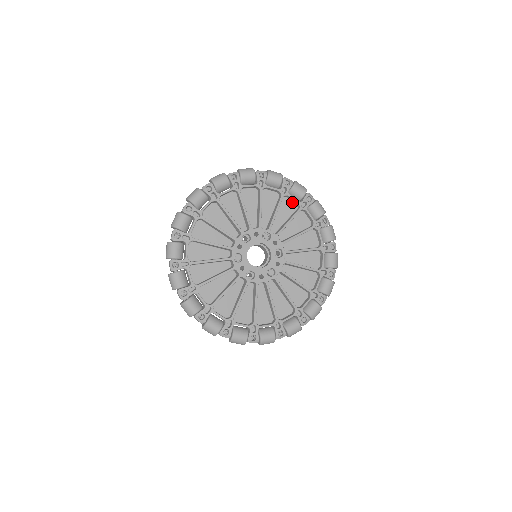
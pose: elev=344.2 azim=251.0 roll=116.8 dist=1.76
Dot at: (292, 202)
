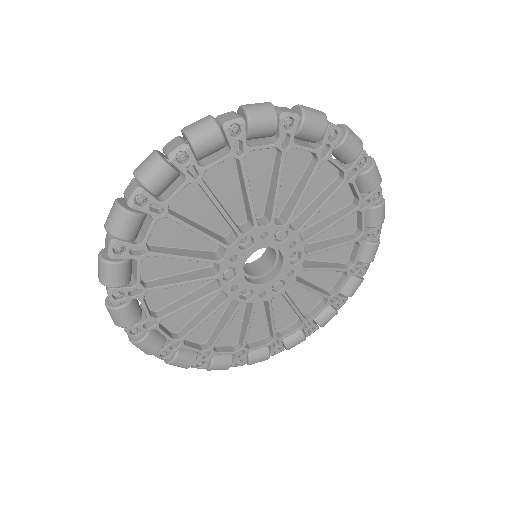
Dot at: (332, 166)
